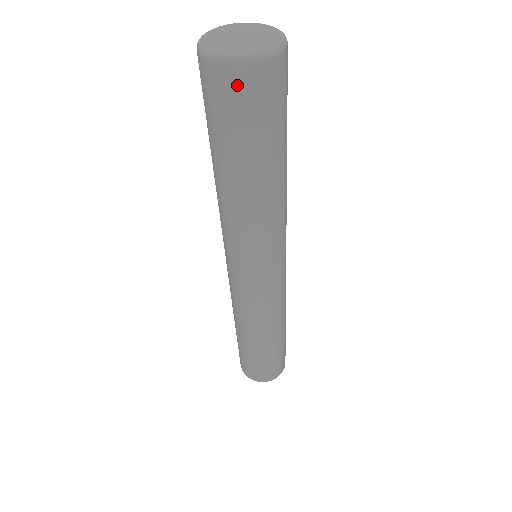
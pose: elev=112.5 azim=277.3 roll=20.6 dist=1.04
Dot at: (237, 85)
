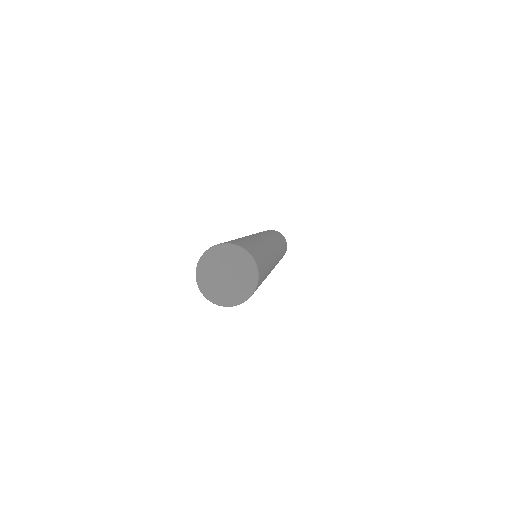
Dot at: occluded
